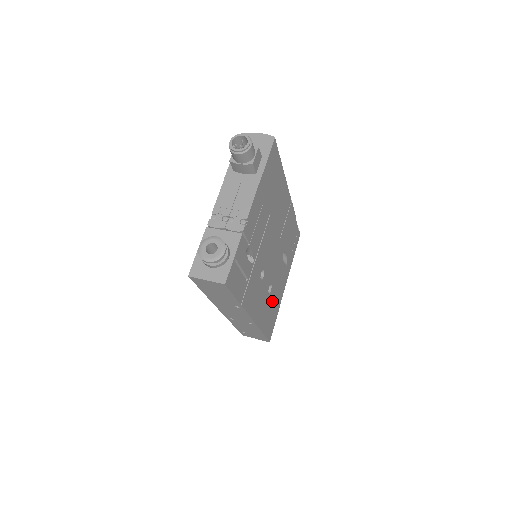
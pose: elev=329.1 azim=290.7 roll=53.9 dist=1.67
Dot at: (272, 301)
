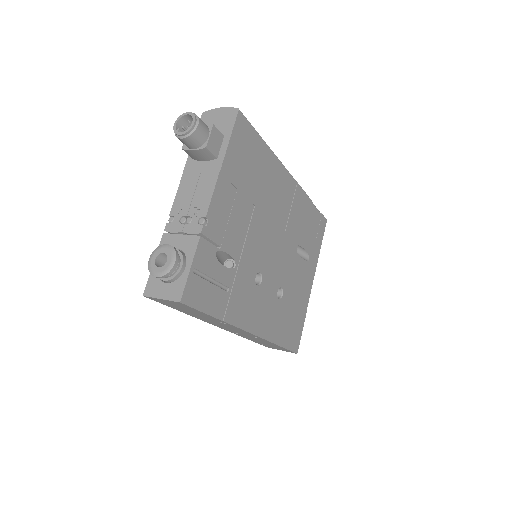
Dot at: (289, 306)
